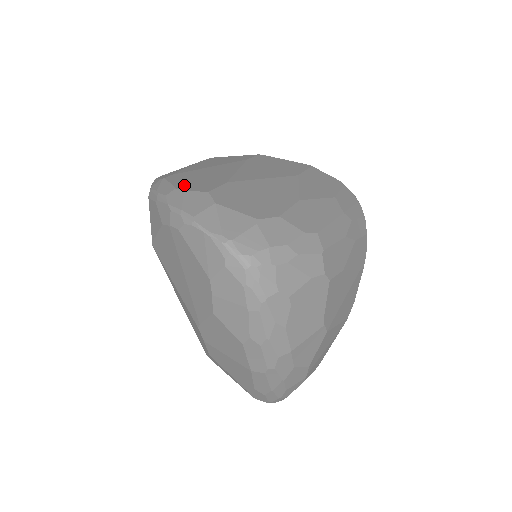
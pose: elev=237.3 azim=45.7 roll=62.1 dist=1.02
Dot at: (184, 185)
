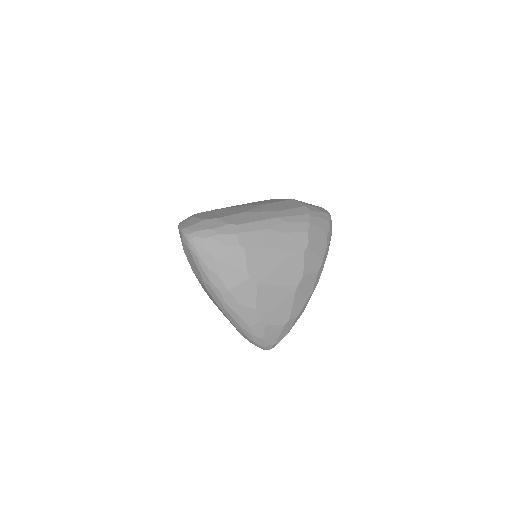
Dot at: occluded
